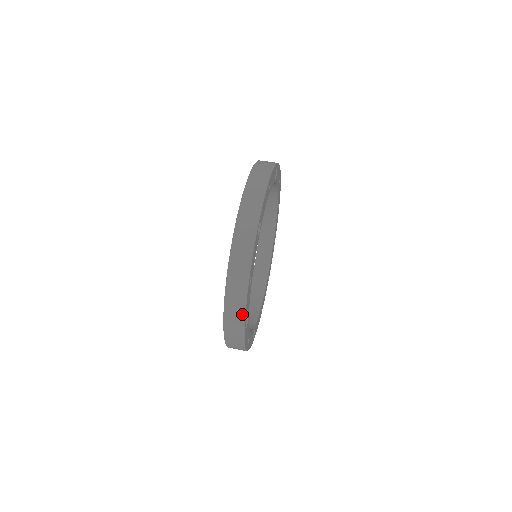
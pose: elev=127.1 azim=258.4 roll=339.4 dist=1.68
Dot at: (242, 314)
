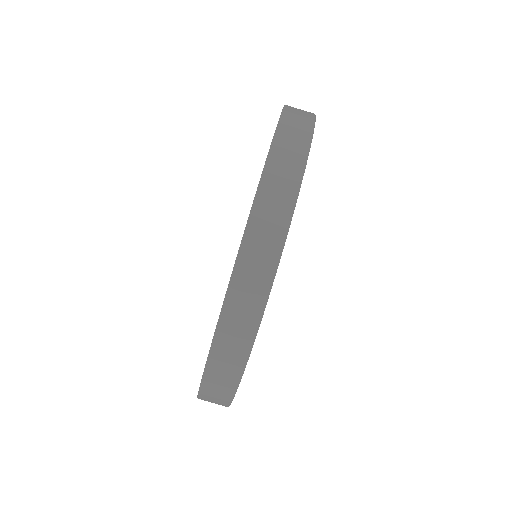
Dot at: occluded
